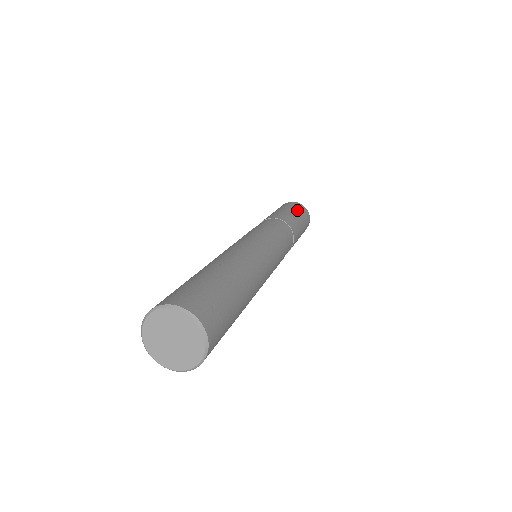
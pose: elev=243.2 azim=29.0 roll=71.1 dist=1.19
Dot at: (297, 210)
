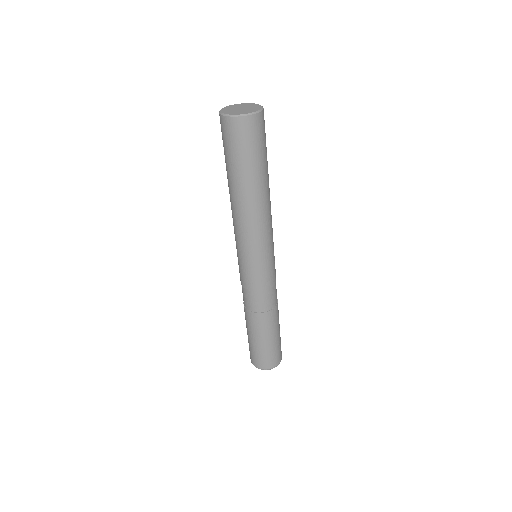
Dot at: occluded
